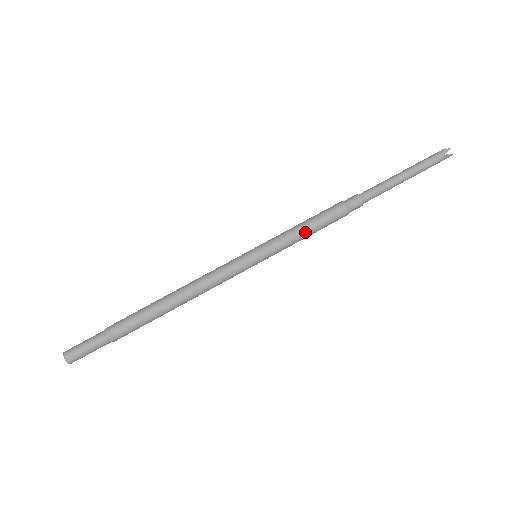
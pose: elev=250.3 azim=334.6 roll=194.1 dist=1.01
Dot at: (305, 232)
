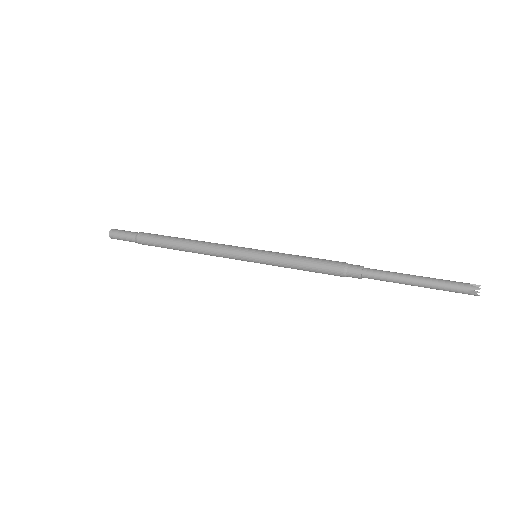
Dot at: (299, 265)
